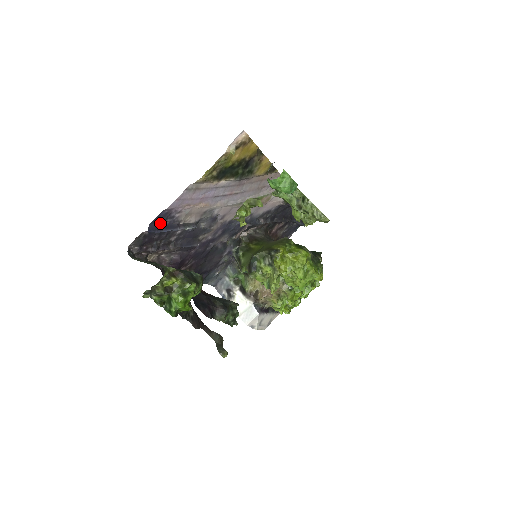
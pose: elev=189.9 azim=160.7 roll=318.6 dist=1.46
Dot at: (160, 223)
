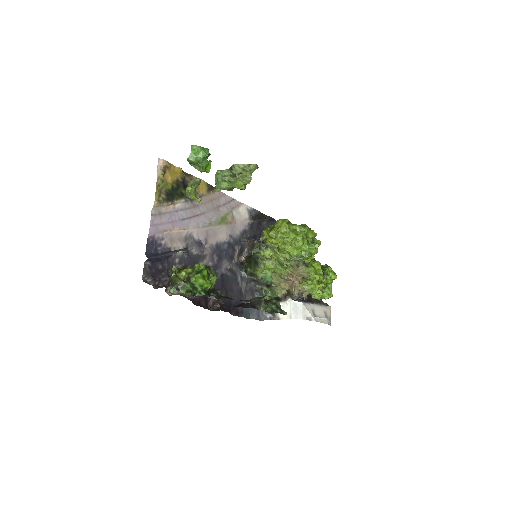
Dot at: (154, 252)
